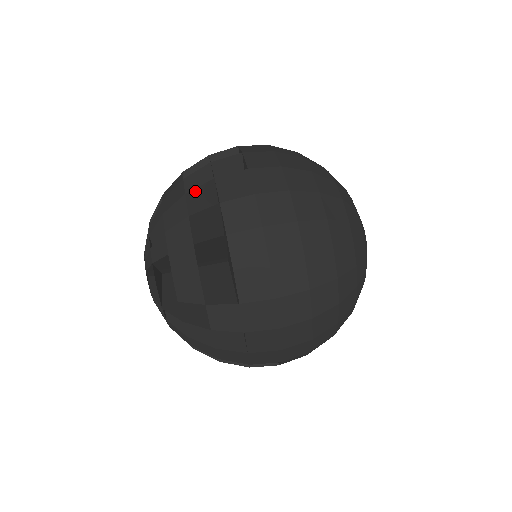
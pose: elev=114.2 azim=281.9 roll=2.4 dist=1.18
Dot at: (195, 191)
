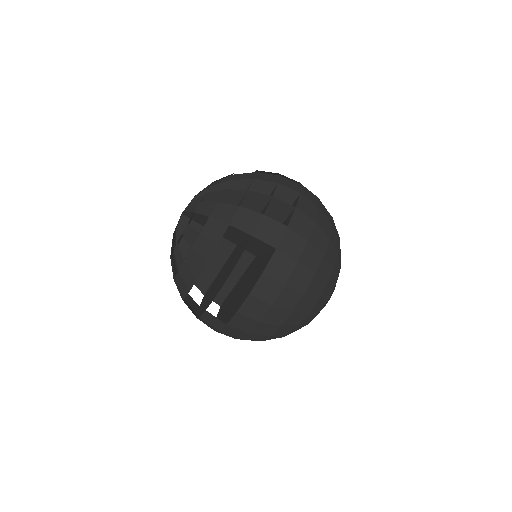
Dot at: occluded
